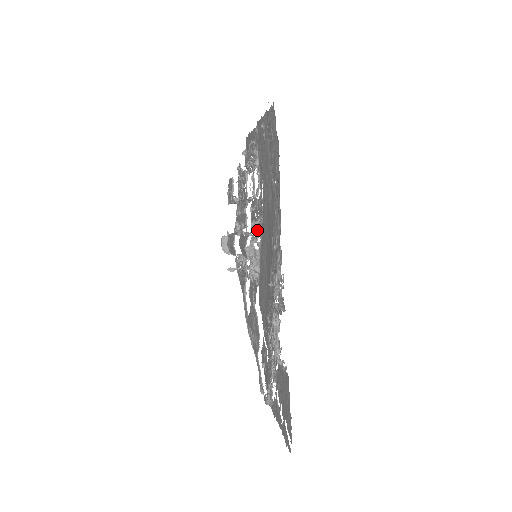
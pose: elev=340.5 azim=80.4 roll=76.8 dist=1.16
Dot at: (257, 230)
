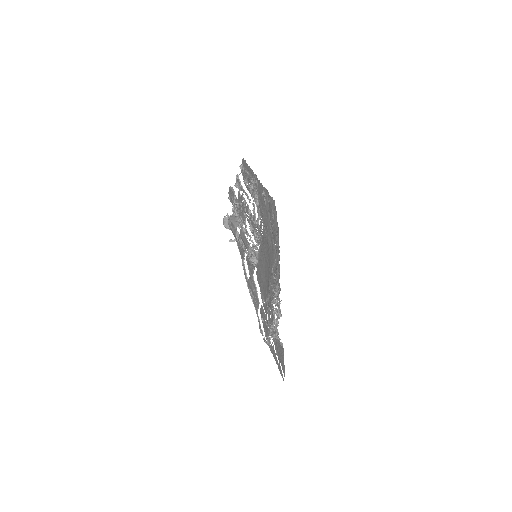
Dot at: (256, 240)
